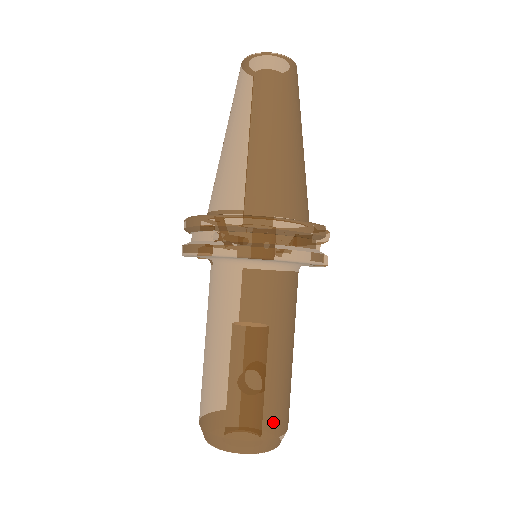
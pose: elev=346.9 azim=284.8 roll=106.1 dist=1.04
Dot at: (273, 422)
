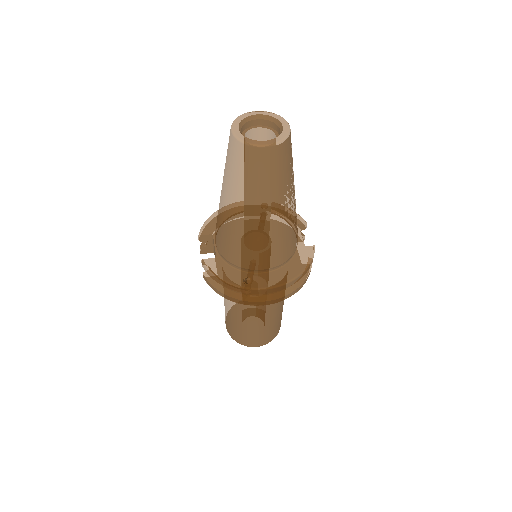
Dot at: occluded
